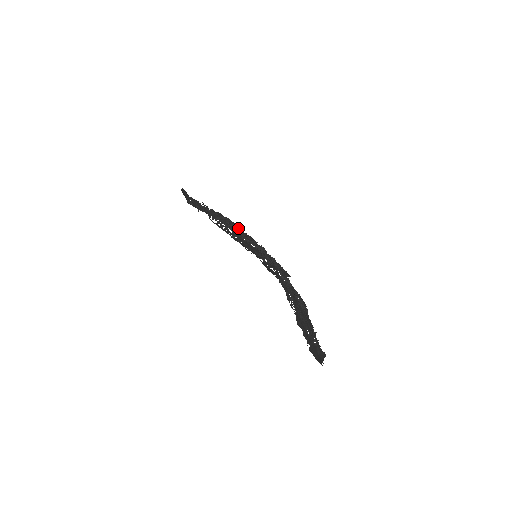
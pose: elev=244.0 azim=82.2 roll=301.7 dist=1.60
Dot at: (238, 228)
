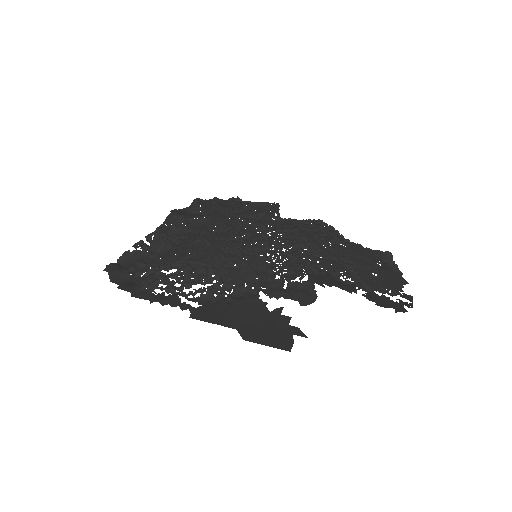
Dot at: (204, 242)
